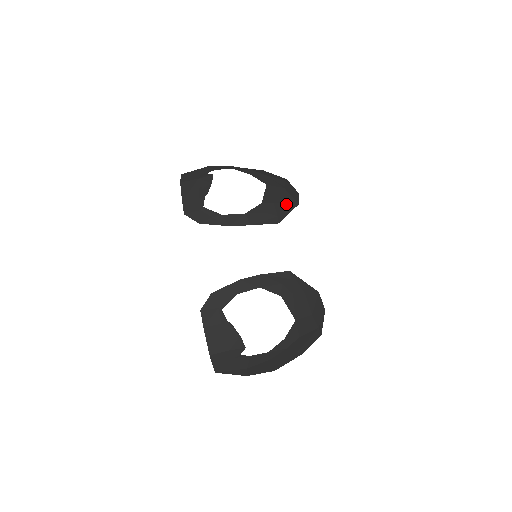
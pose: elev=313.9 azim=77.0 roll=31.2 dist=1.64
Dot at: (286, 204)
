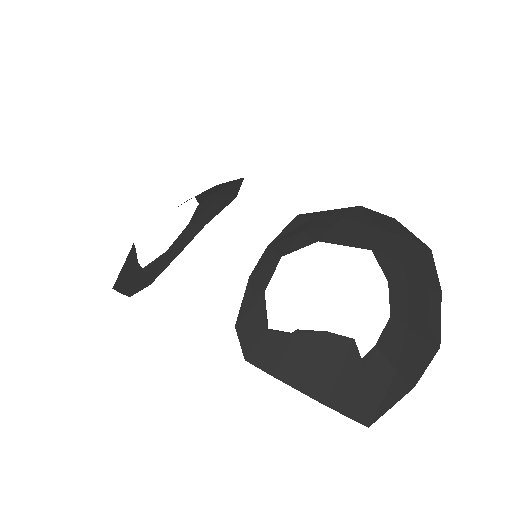
Dot at: (229, 185)
